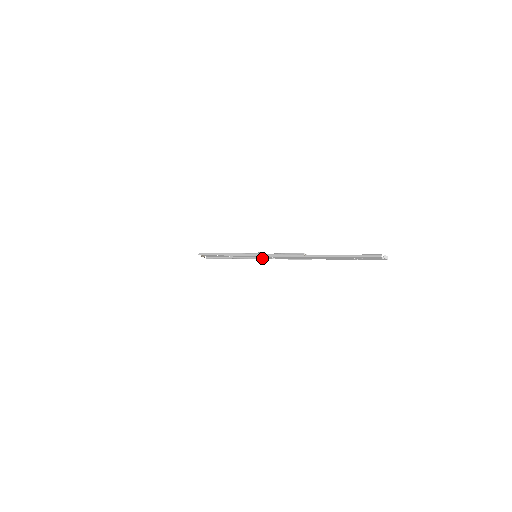
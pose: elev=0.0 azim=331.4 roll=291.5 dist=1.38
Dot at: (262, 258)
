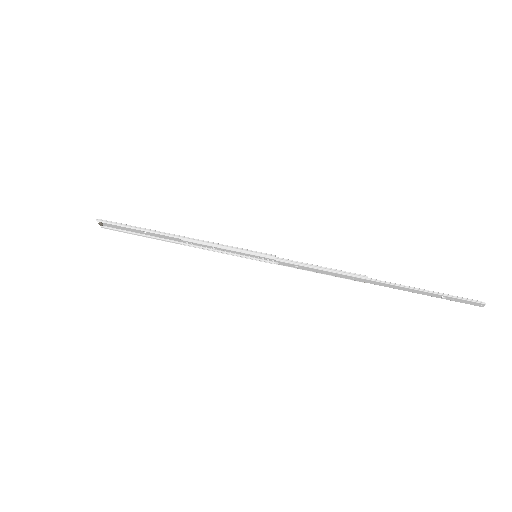
Dot at: (264, 260)
